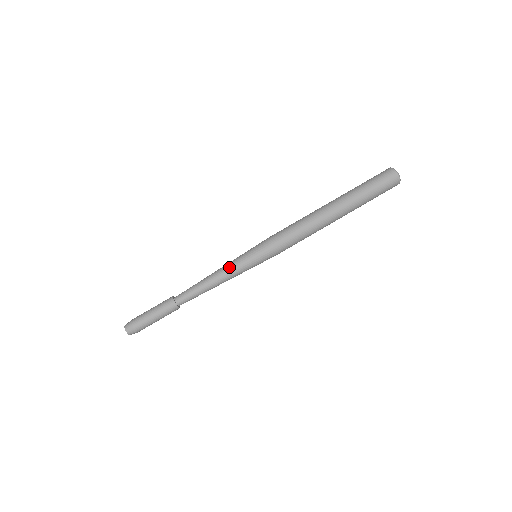
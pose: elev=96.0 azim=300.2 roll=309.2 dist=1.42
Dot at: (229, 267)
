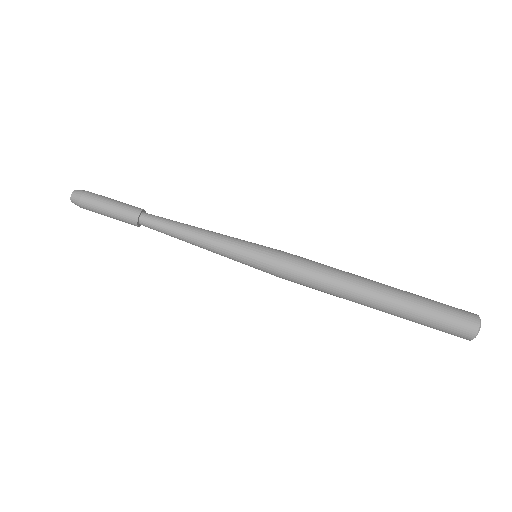
Dot at: (217, 245)
